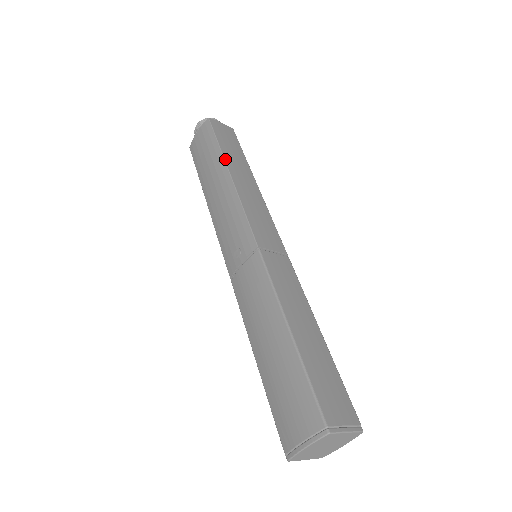
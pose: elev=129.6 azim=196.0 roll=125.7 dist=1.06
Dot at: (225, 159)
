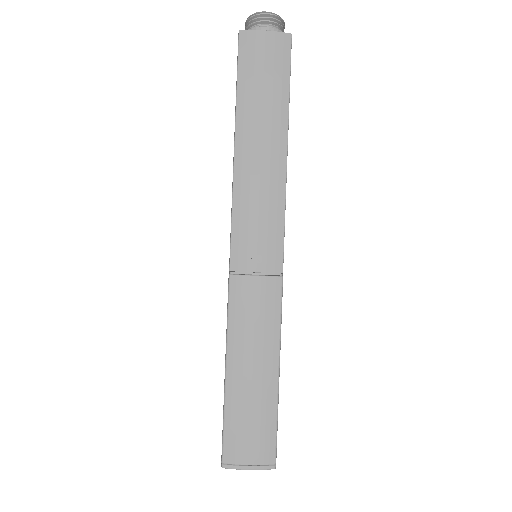
Dot at: occluded
